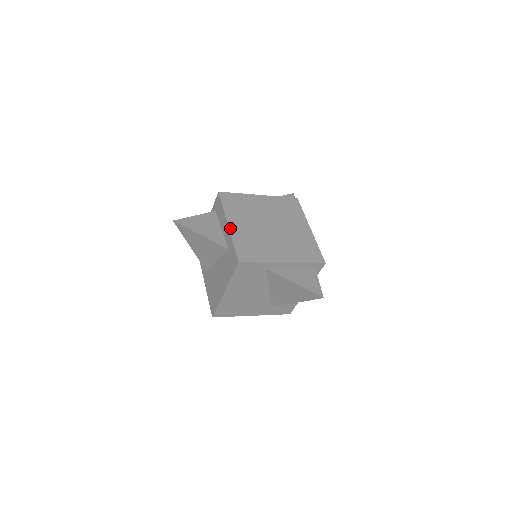
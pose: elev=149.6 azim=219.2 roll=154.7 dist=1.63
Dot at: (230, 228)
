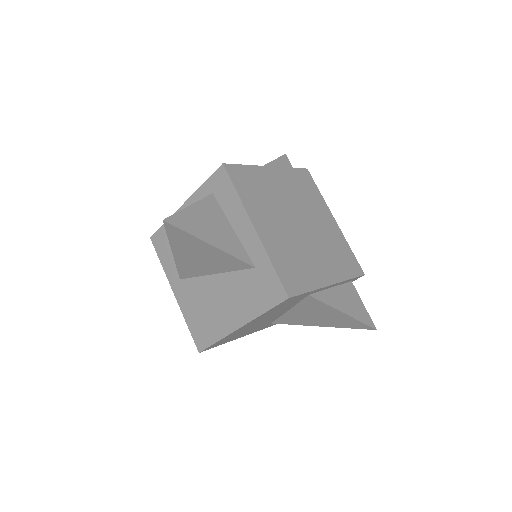
Dot at: (259, 234)
